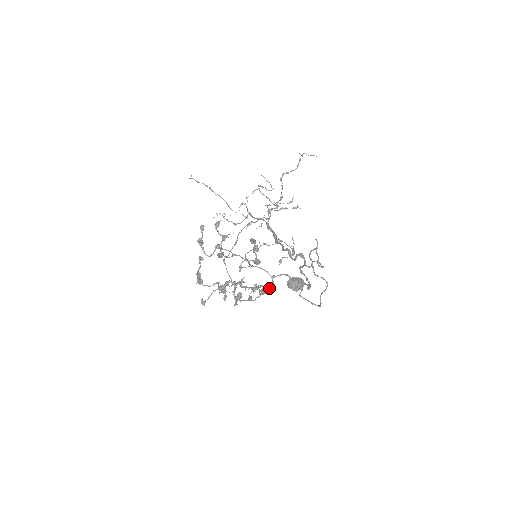
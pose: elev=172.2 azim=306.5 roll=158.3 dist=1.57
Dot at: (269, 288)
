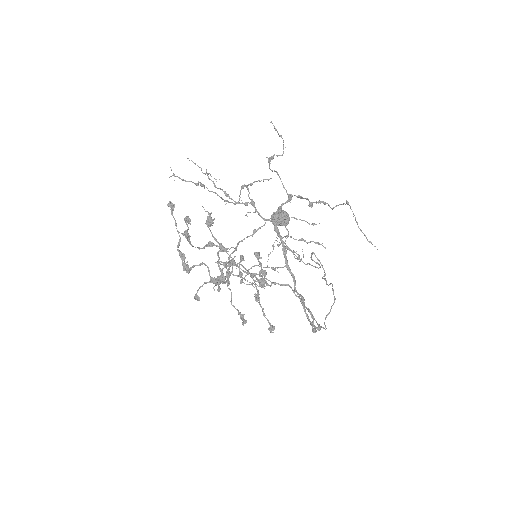
Dot at: (265, 281)
